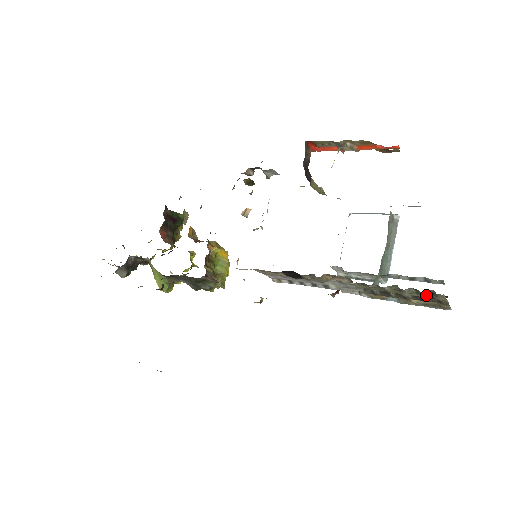
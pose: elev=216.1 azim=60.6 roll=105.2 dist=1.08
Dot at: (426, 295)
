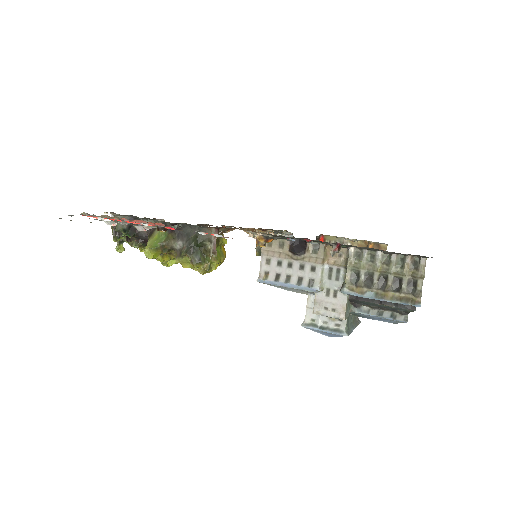
Dot at: (409, 268)
